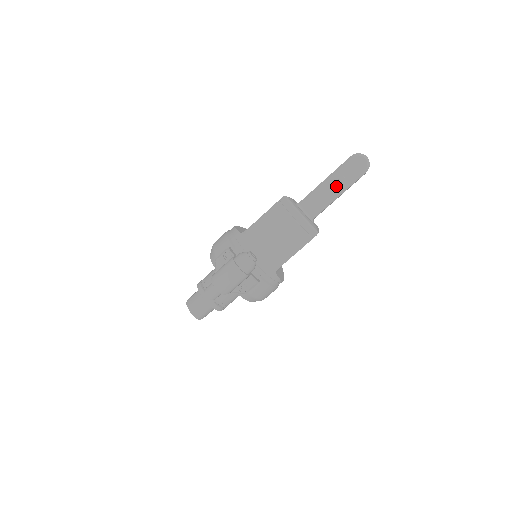
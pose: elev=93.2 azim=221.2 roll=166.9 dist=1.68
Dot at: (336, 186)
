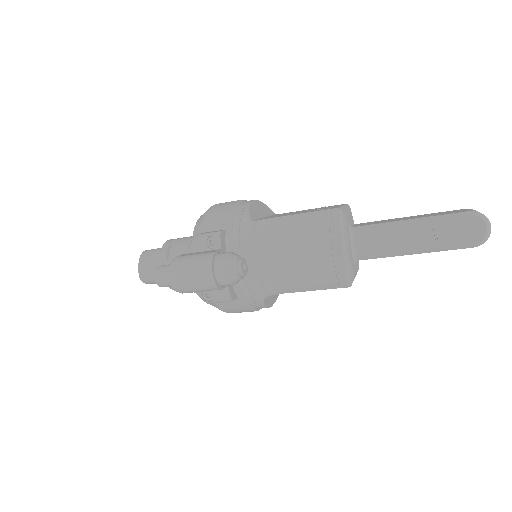
Dot at: (419, 239)
